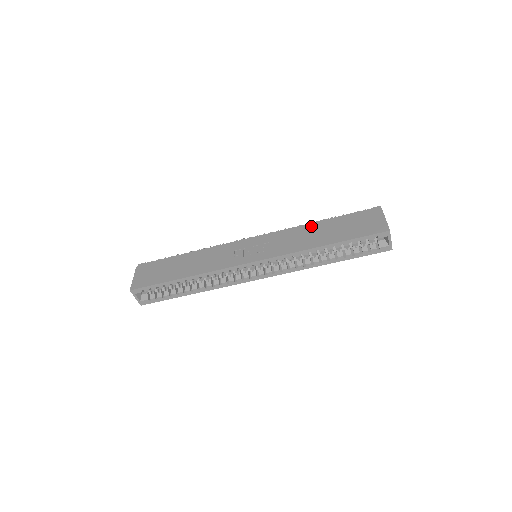
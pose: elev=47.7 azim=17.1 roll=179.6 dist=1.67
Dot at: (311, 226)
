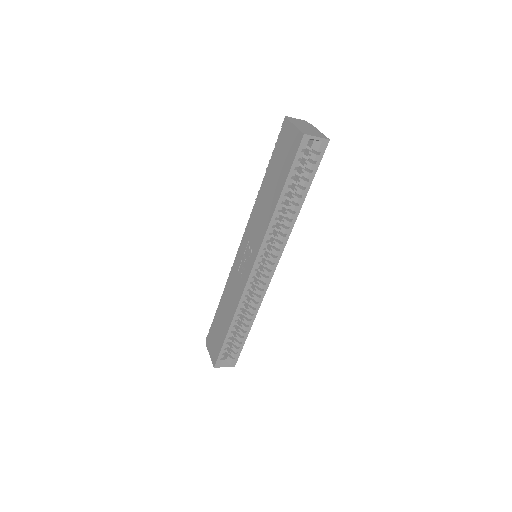
Dot at: (260, 194)
